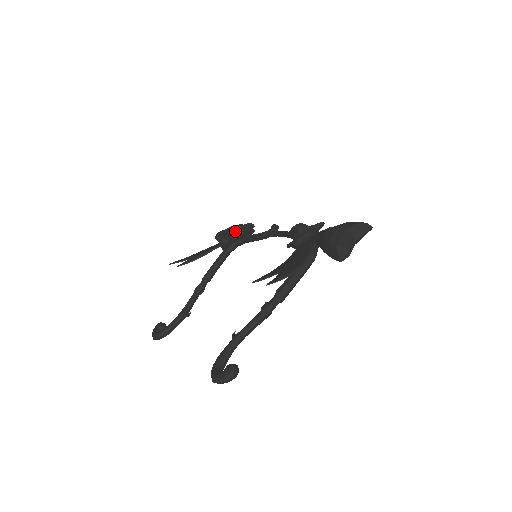
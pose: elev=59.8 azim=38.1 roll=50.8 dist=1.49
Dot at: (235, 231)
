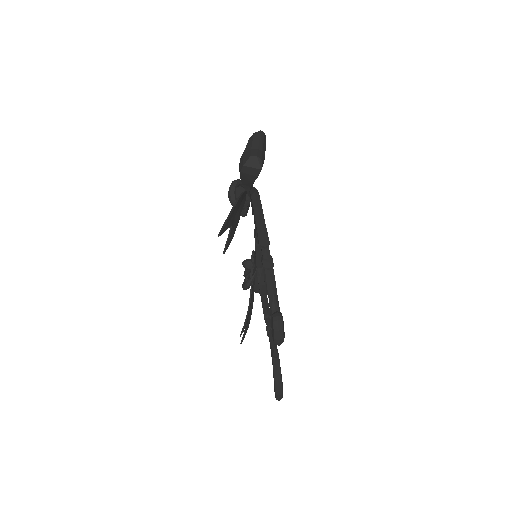
Dot at: (246, 268)
